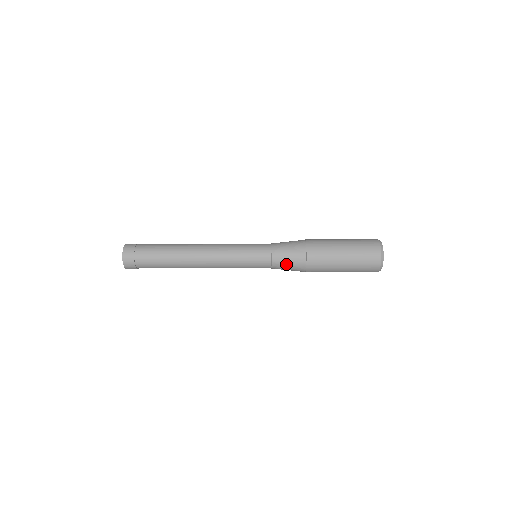
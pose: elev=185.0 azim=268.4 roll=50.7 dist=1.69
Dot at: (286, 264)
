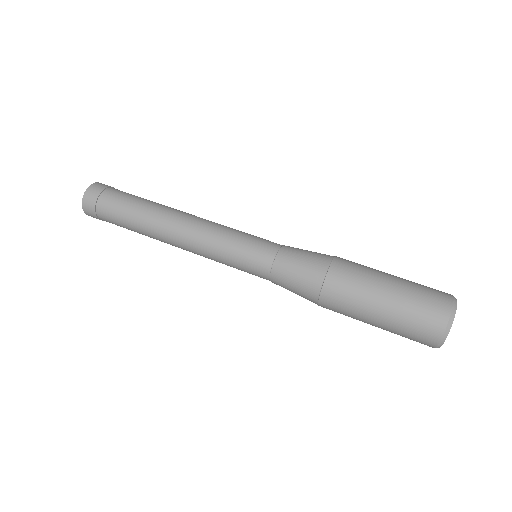
Dot at: (290, 290)
